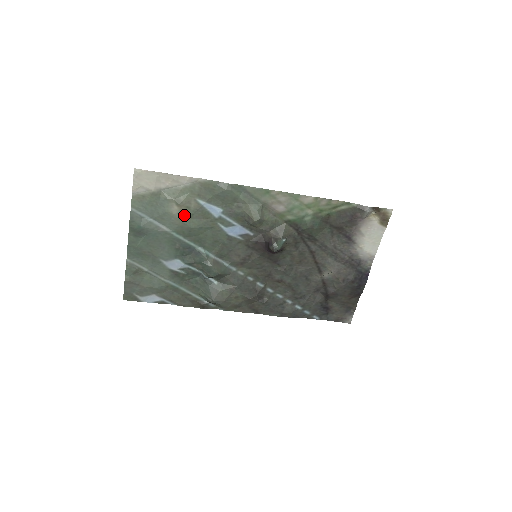
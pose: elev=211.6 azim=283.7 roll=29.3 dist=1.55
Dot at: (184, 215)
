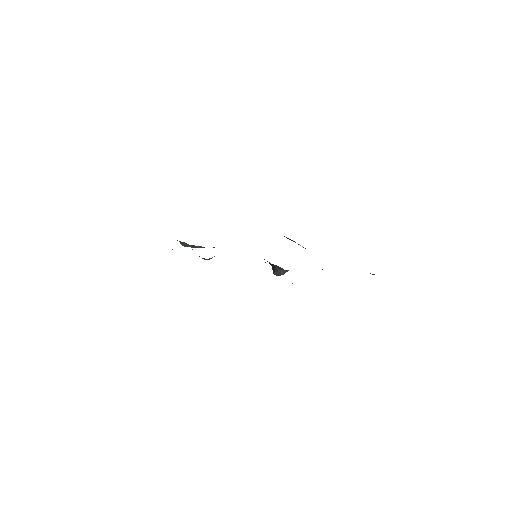
Dot at: occluded
